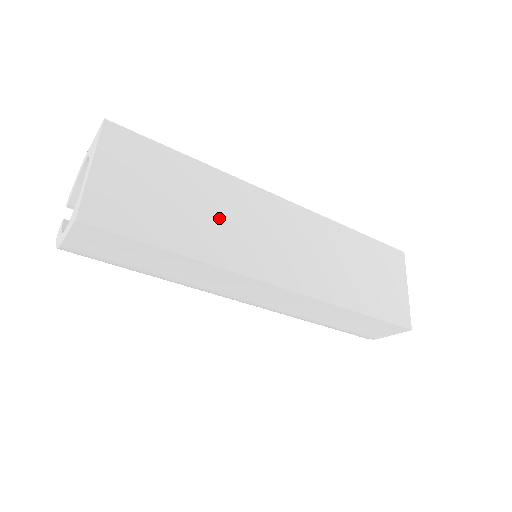
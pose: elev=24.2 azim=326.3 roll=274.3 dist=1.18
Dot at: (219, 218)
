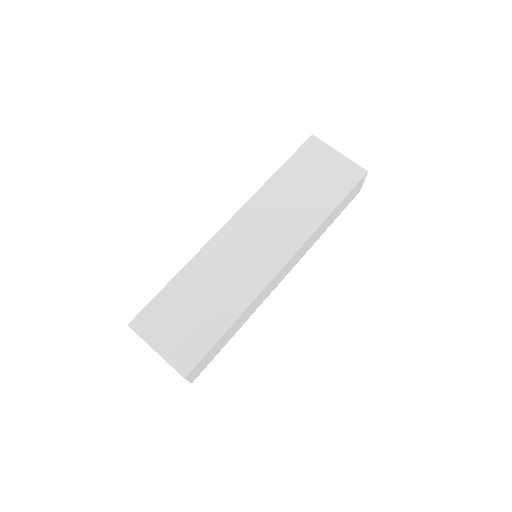
Dot at: (221, 283)
